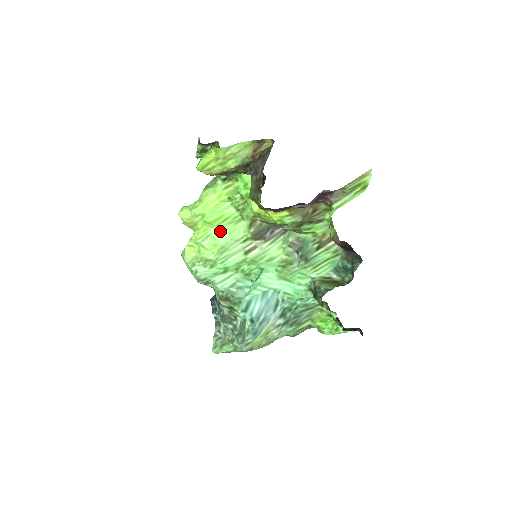
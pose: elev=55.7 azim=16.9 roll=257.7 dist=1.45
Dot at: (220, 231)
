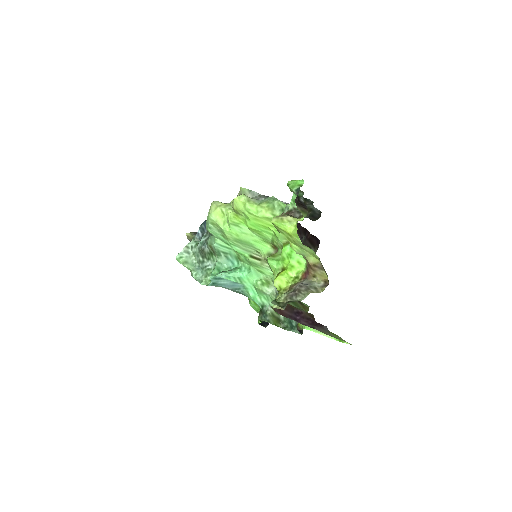
Dot at: (249, 233)
